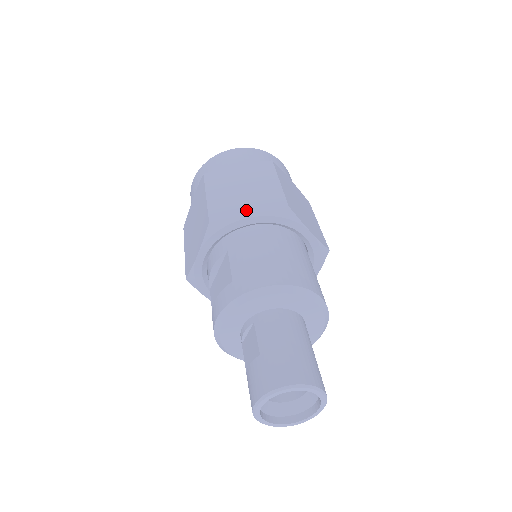
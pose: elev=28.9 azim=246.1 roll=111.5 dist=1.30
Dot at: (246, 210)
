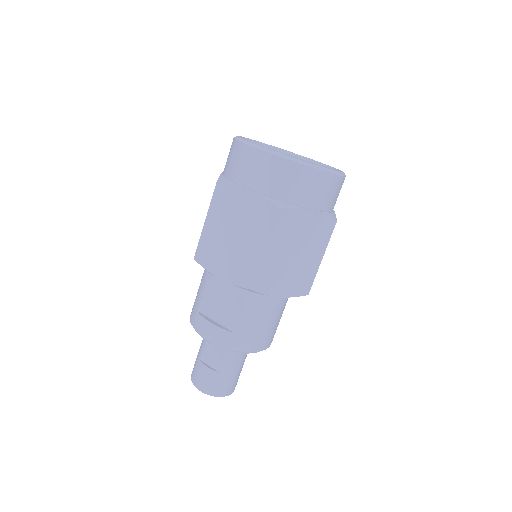
Dot at: (282, 287)
